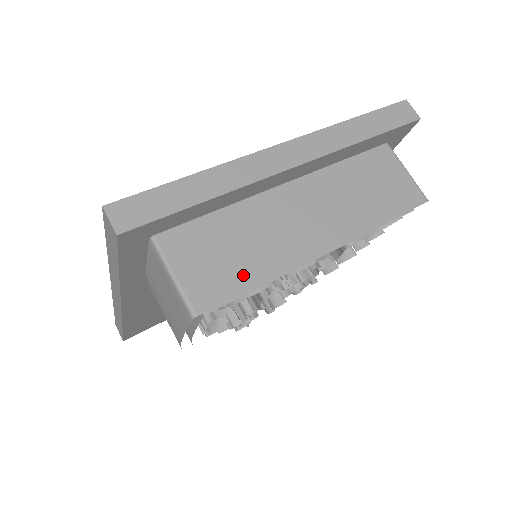
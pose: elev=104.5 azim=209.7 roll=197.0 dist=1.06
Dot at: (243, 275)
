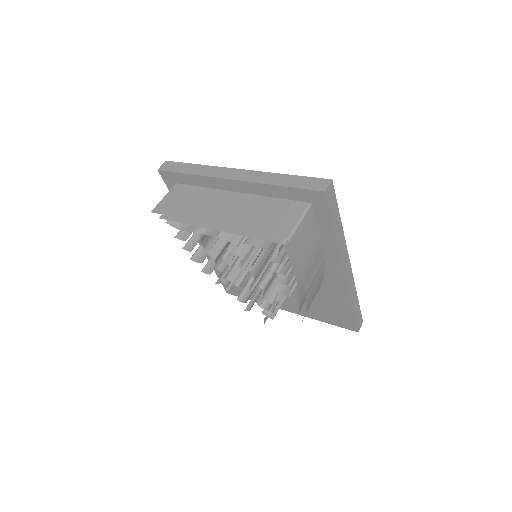
Dot at: (177, 211)
